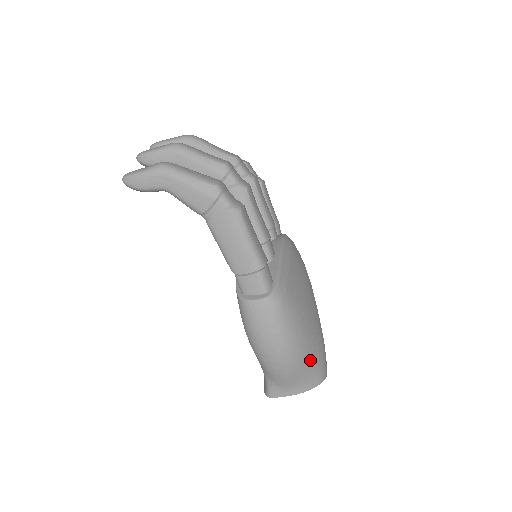
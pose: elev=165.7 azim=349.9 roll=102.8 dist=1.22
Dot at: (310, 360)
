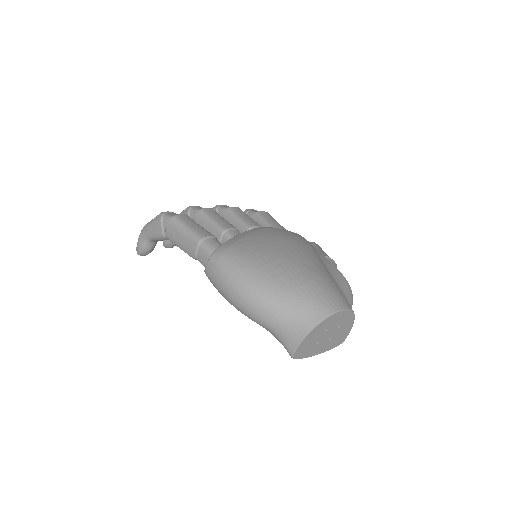
Dot at: (288, 293)
